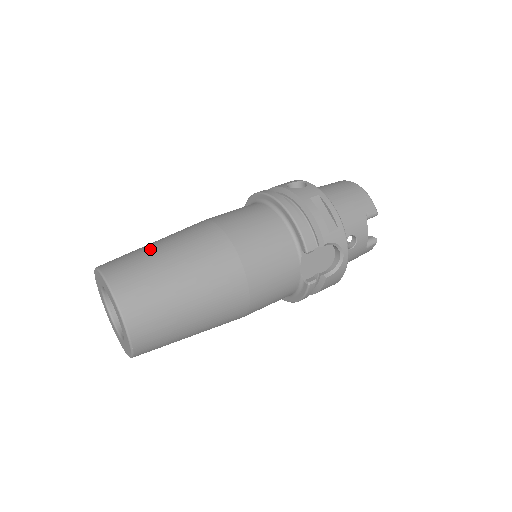
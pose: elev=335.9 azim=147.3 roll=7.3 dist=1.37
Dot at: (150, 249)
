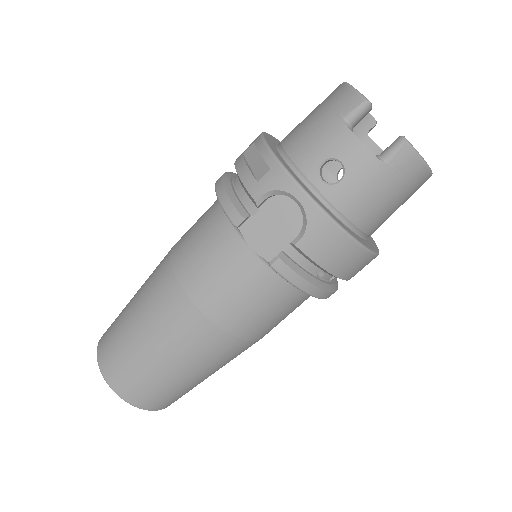
Dot at: occluded
